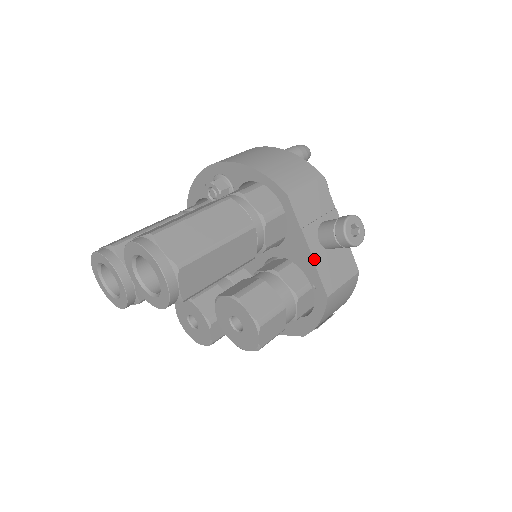
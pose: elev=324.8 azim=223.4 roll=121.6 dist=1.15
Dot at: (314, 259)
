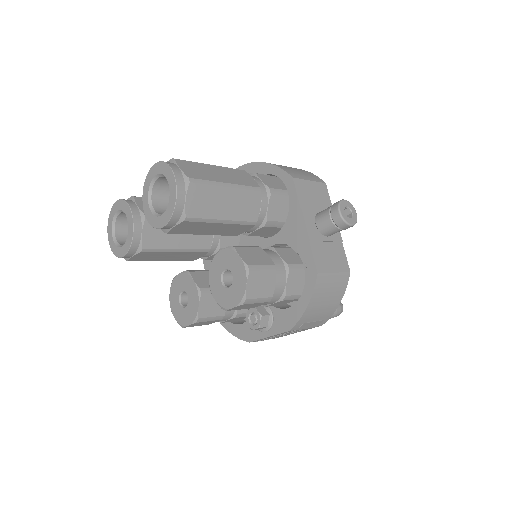
Dot at: (309, 236)
